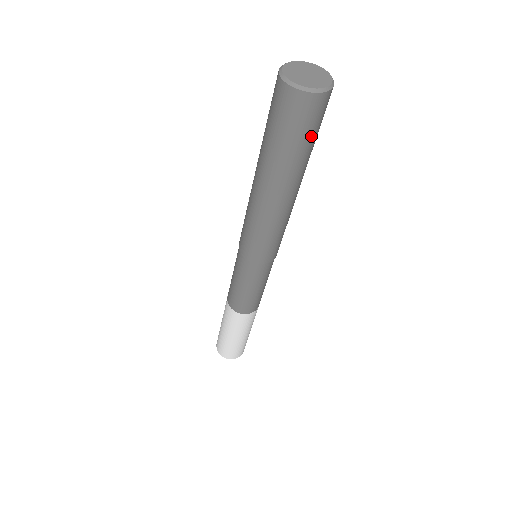
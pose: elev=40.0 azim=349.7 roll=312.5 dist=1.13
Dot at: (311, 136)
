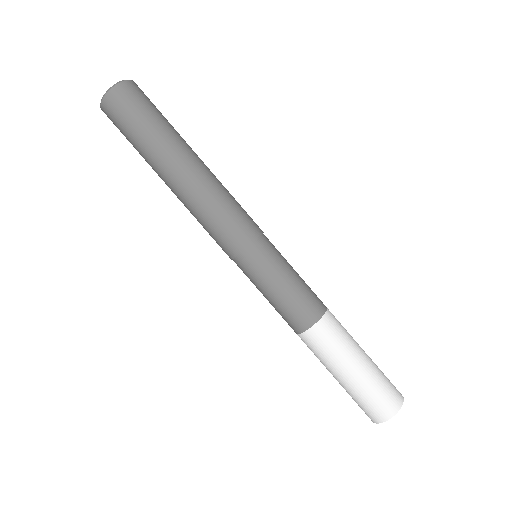
Dot at: (138, 120)
